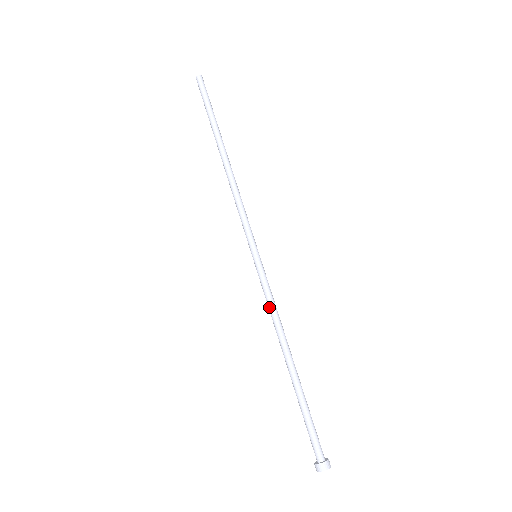
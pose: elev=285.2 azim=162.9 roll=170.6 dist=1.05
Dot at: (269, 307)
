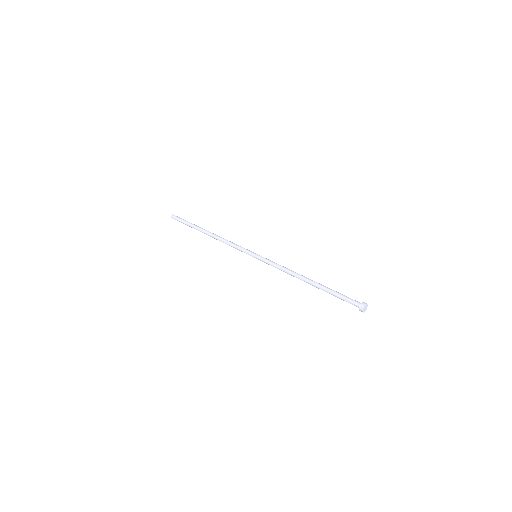
Dot at: (281, 266)
